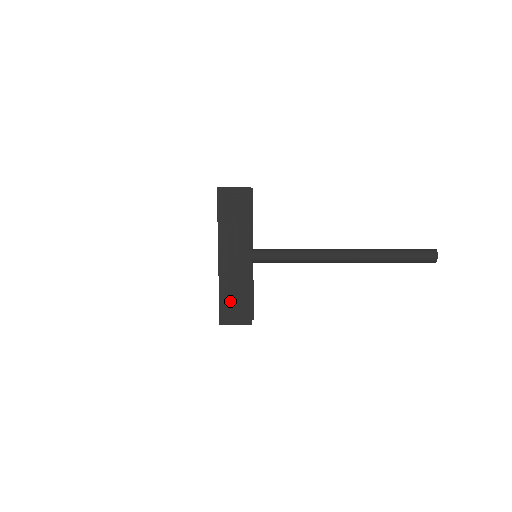
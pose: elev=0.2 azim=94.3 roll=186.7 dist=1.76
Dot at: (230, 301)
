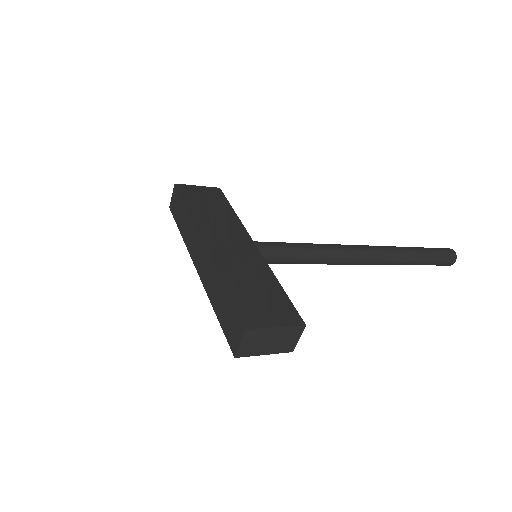
Dot at: (248, 293)
